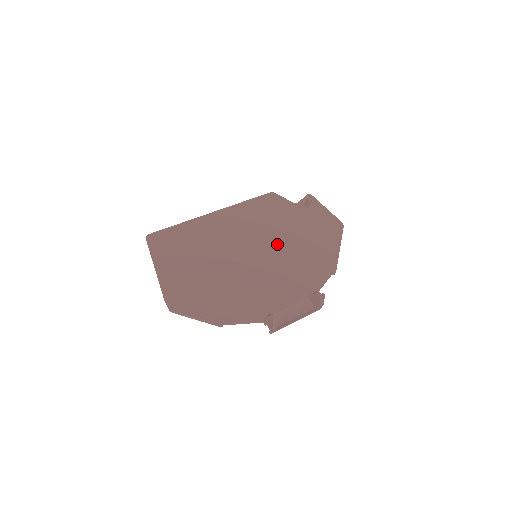
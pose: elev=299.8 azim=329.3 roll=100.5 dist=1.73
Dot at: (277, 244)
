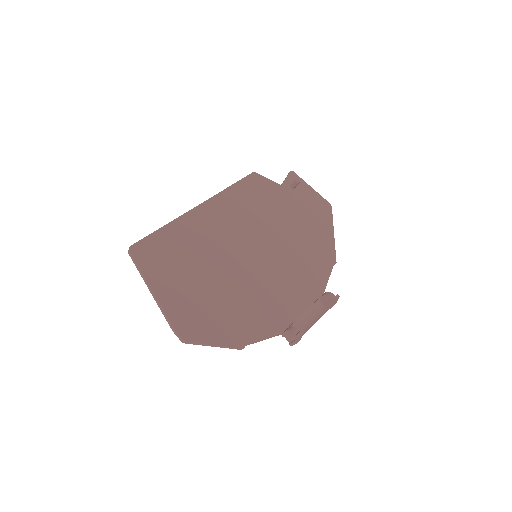
Dot at: (274, 238)
